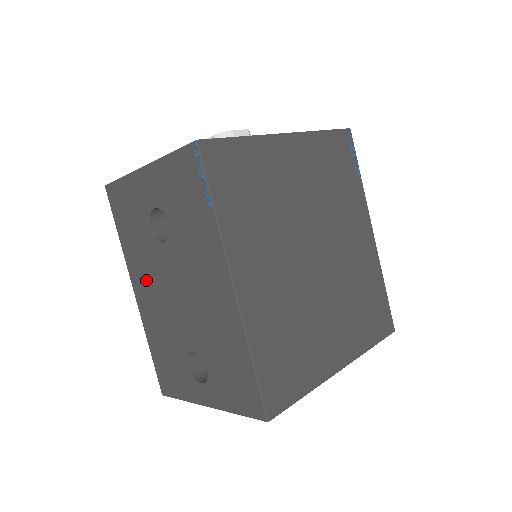
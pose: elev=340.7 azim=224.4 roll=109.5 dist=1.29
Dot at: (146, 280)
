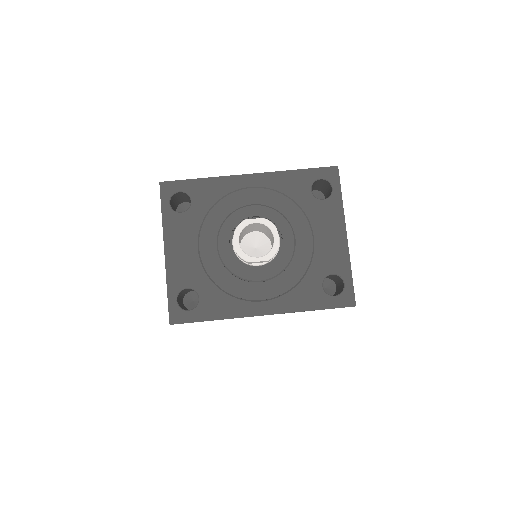
Dot at: occluded
